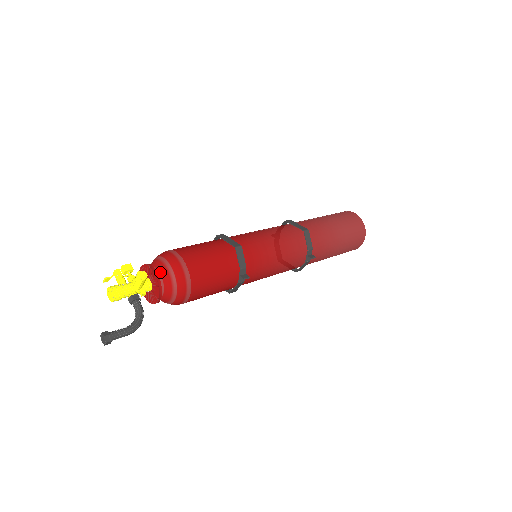
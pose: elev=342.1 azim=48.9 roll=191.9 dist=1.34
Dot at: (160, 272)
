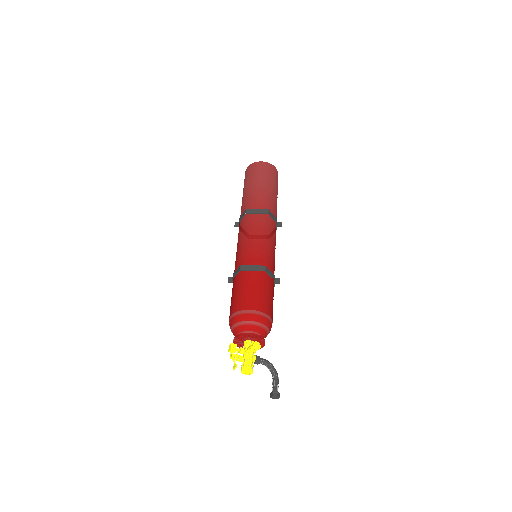
Dot at: (254, 331)
